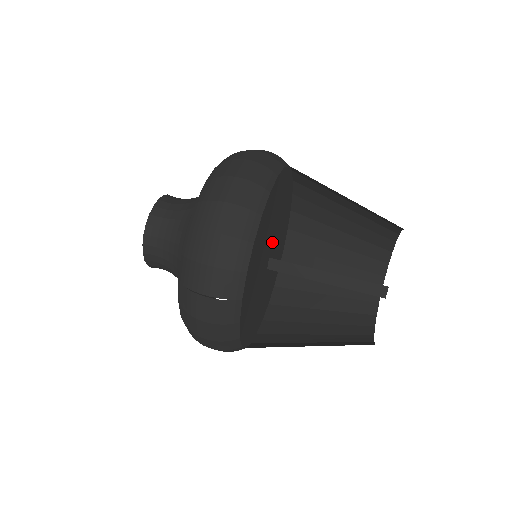
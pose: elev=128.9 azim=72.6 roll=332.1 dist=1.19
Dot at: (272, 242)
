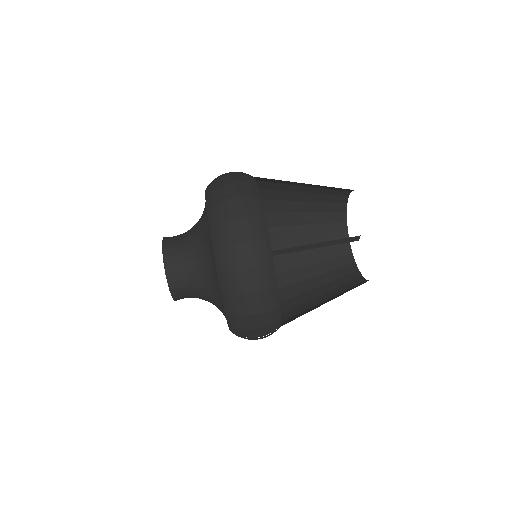
Dot at: occluded
